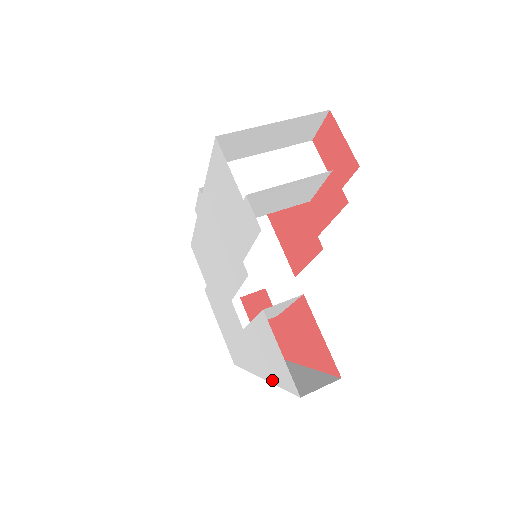
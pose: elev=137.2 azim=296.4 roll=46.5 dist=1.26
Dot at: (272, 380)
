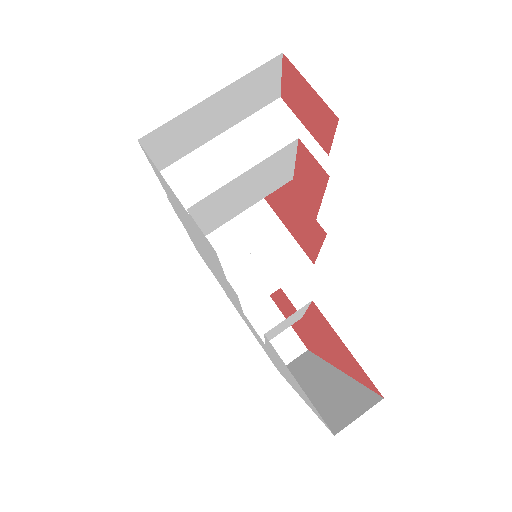
Dot at: (307, 403)
